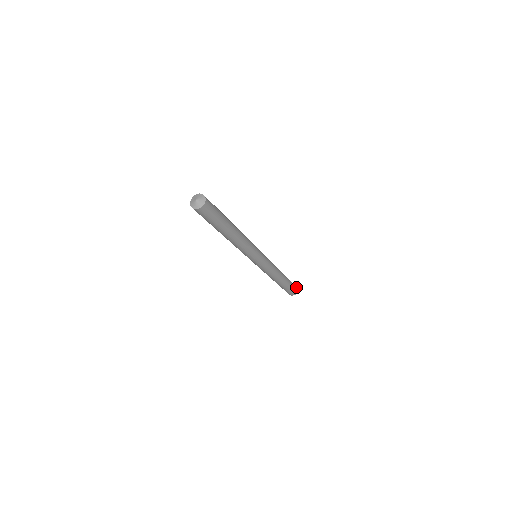
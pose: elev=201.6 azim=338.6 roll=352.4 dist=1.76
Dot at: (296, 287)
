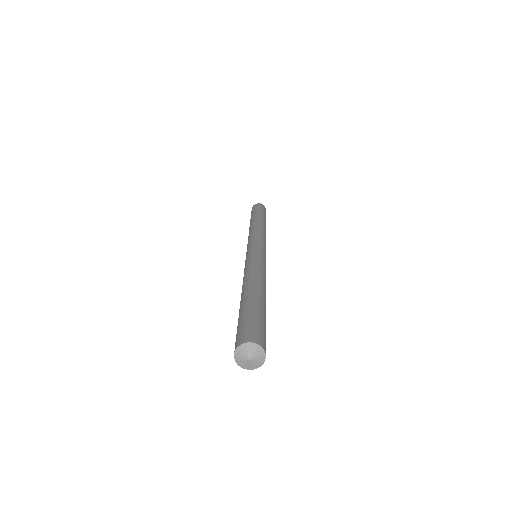
Dot at: (262, 206)
